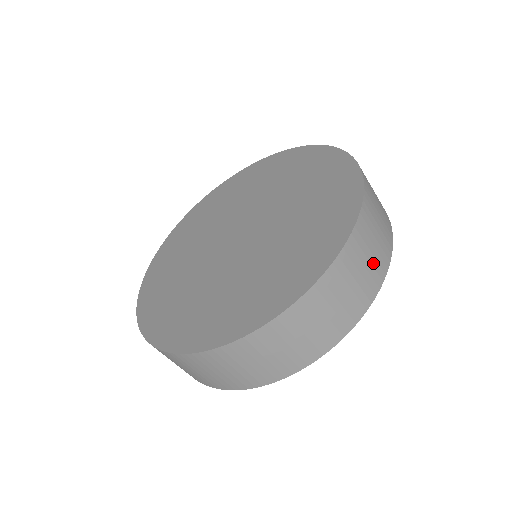
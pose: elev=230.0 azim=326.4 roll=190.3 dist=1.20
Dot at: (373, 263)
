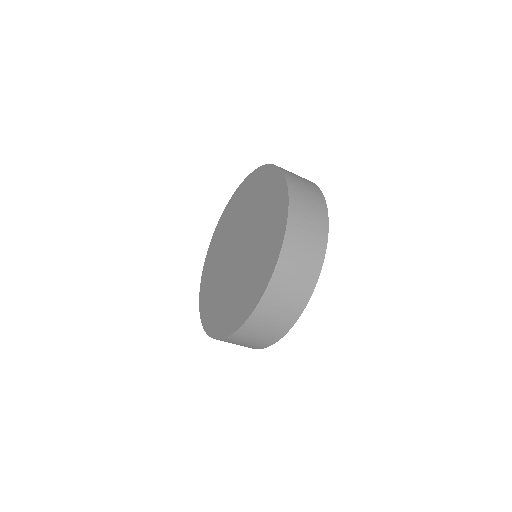
Dot at: (314, 221)
